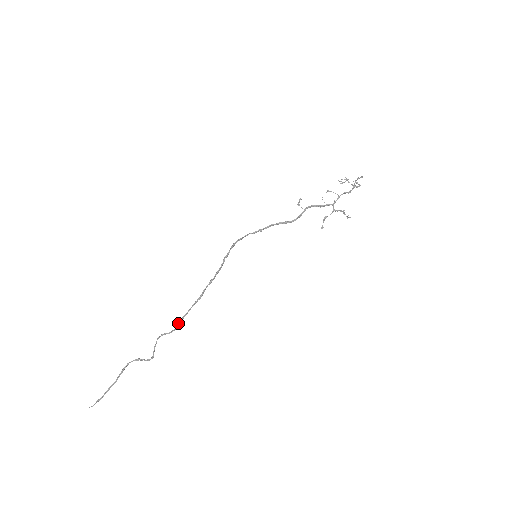
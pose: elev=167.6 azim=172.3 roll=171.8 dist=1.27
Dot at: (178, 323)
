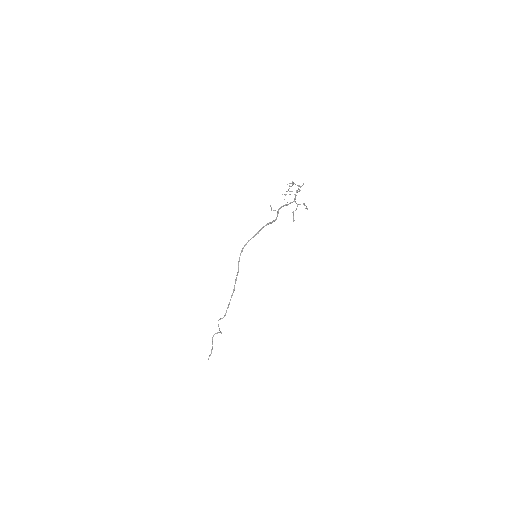
Dot at: (226, 311)
